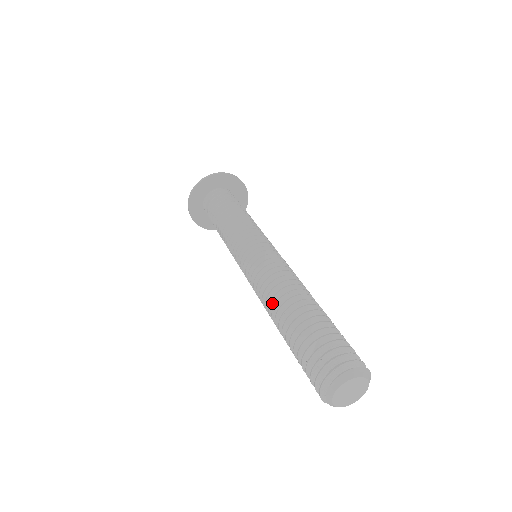
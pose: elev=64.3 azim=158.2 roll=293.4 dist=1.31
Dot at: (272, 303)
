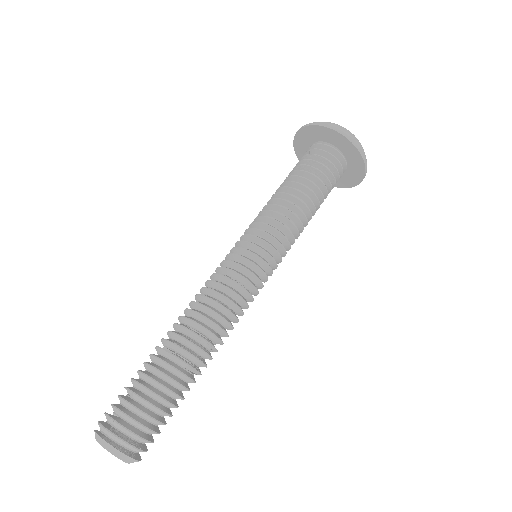
Dot at: (180, 319)
